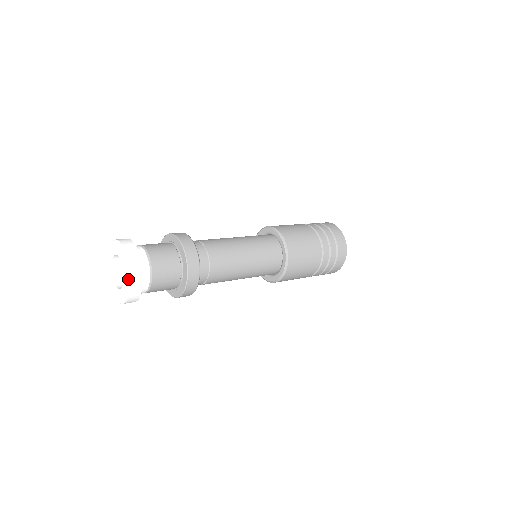
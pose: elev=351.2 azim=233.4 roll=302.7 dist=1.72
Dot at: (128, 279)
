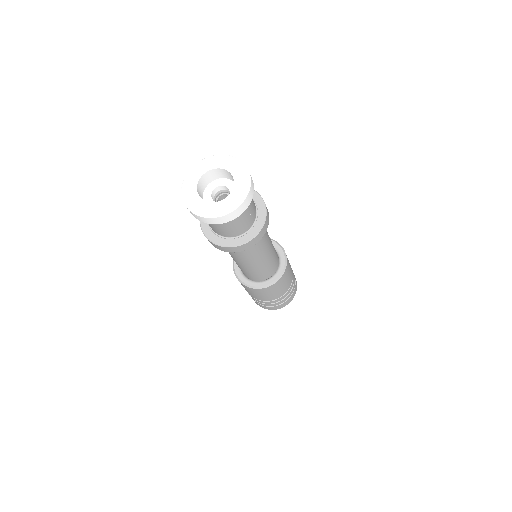
Dot at: (232, 207)
